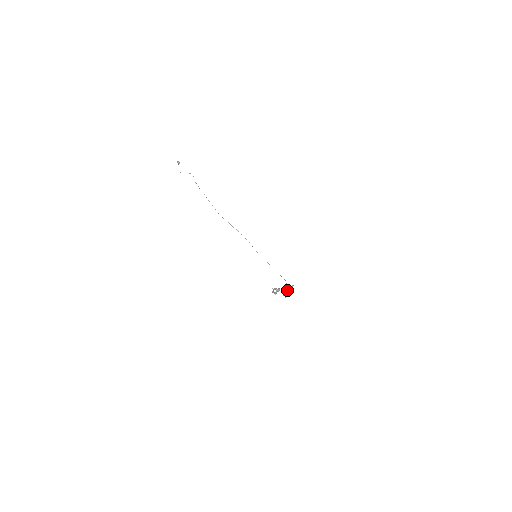
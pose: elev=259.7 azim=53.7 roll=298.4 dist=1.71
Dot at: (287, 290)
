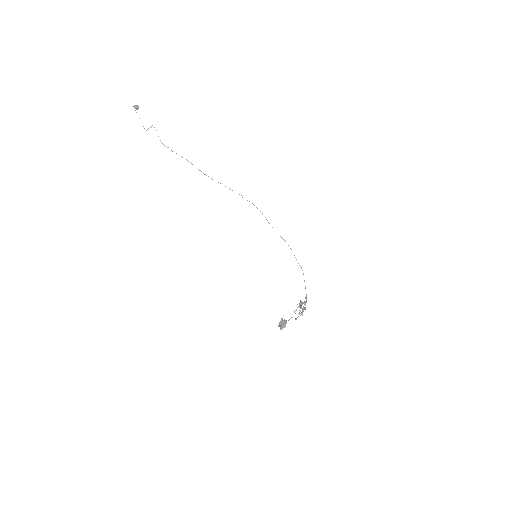
Dot at: (295, 319)
